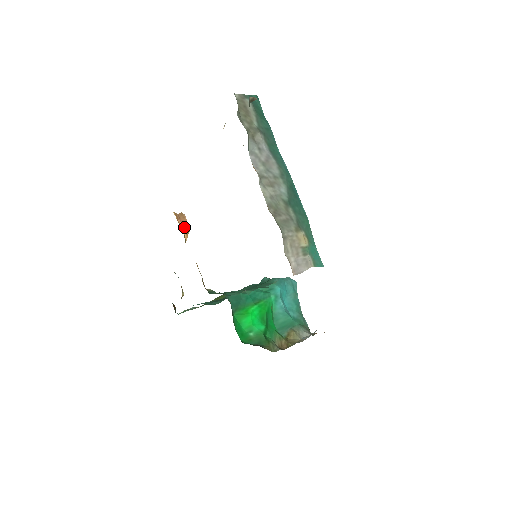
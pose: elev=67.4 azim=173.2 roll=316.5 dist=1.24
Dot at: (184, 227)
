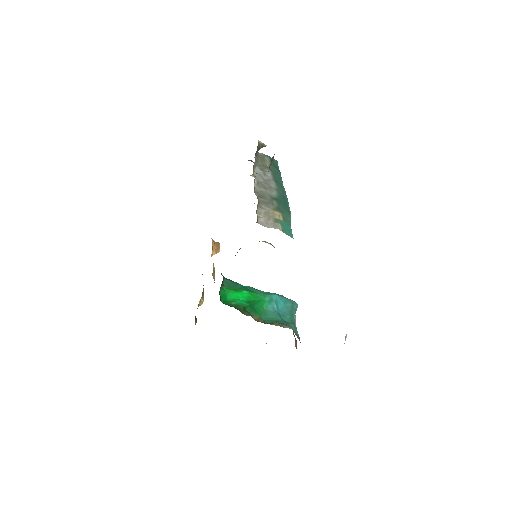
Dot at: (216, 248)
